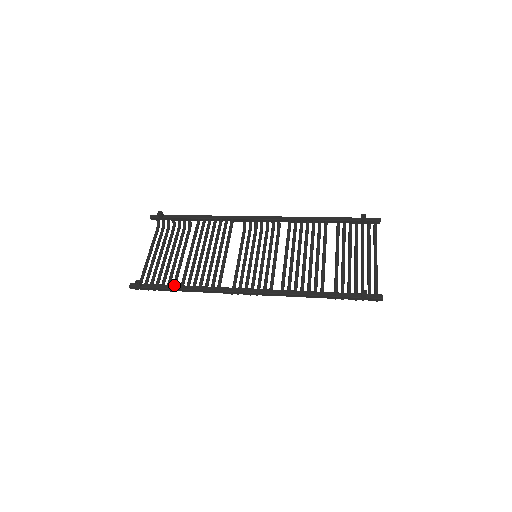
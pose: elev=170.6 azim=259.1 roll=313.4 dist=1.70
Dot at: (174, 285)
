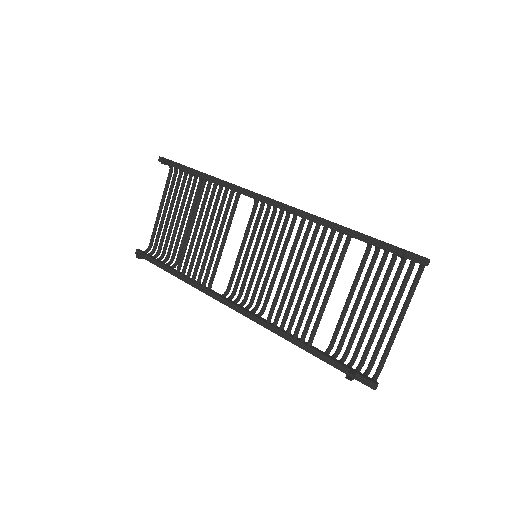
Dot at: (170, 269)
